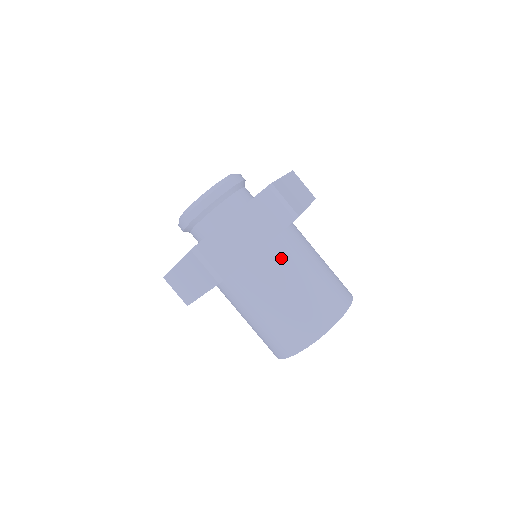
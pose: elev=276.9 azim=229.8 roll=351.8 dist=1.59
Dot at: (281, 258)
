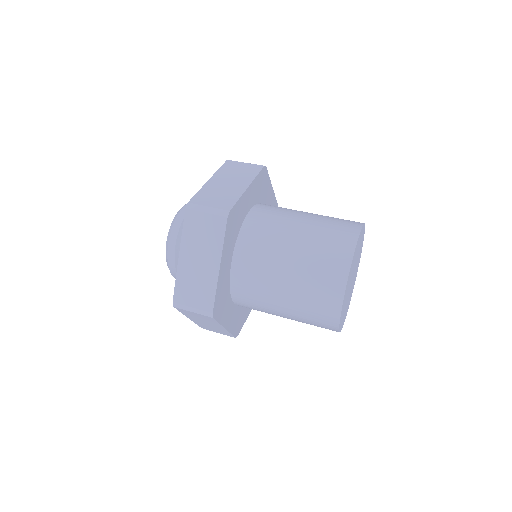
Dot at: (274, 209)
